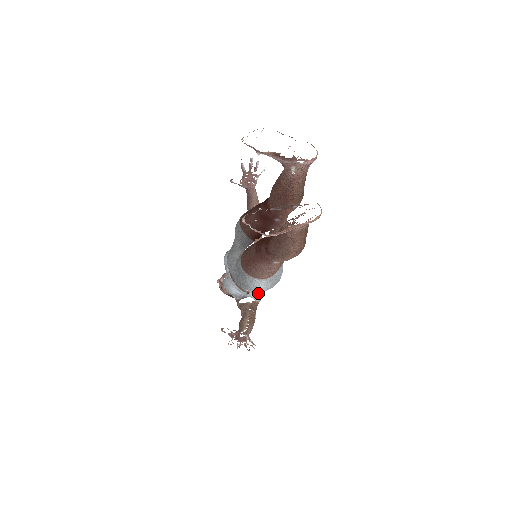
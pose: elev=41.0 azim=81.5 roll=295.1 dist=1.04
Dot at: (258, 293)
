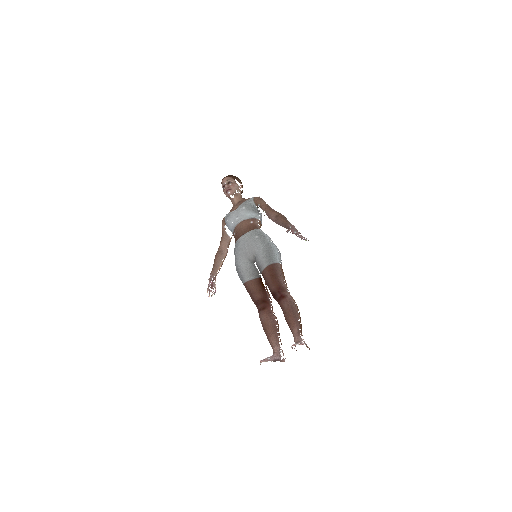
Dot at: occluded
